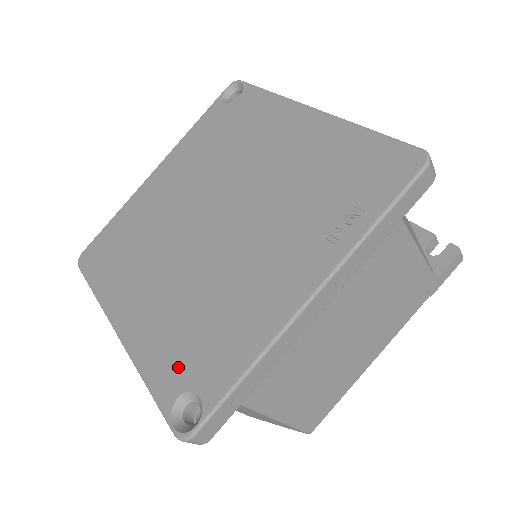
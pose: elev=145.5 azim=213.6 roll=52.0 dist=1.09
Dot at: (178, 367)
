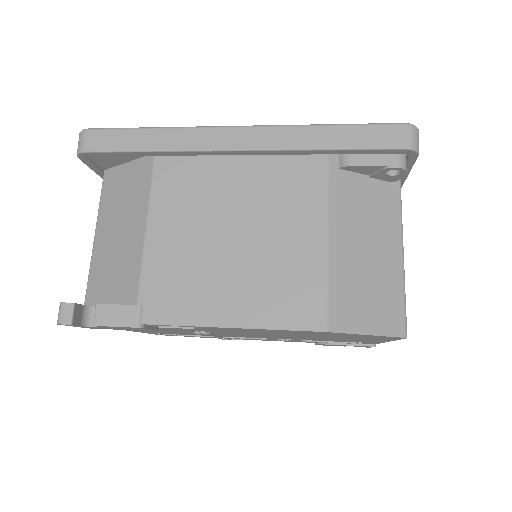
Dot at: occluded
